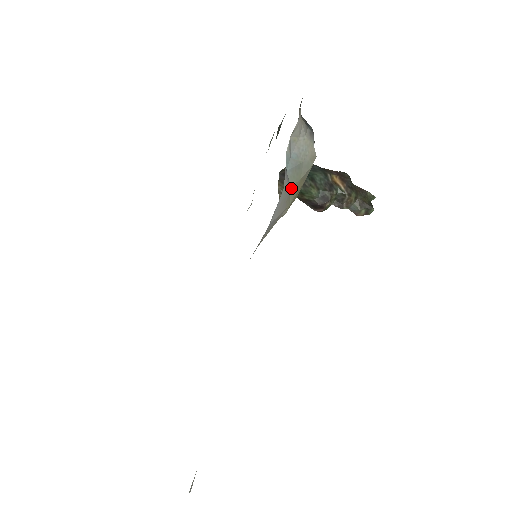
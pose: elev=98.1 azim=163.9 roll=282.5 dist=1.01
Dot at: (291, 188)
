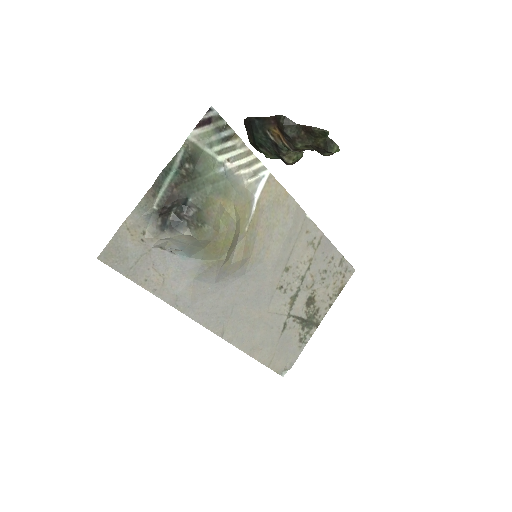
Dot at: (204, 259)
